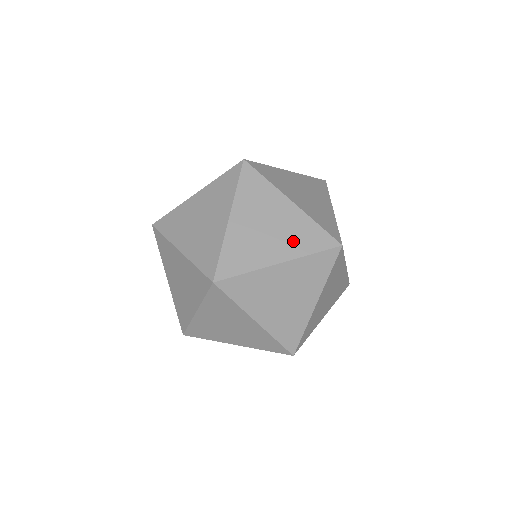
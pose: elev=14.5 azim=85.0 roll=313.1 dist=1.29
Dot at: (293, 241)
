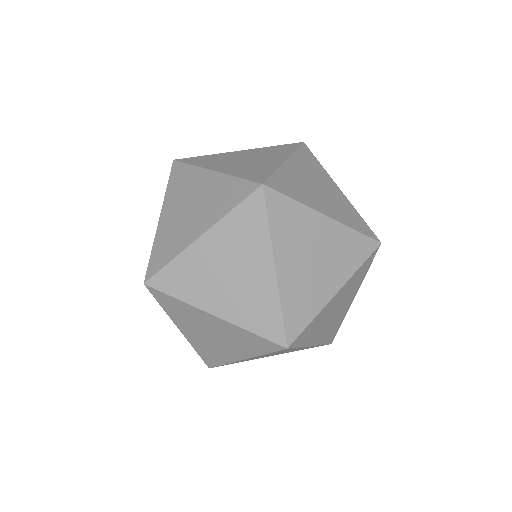
Dot at: occluded
